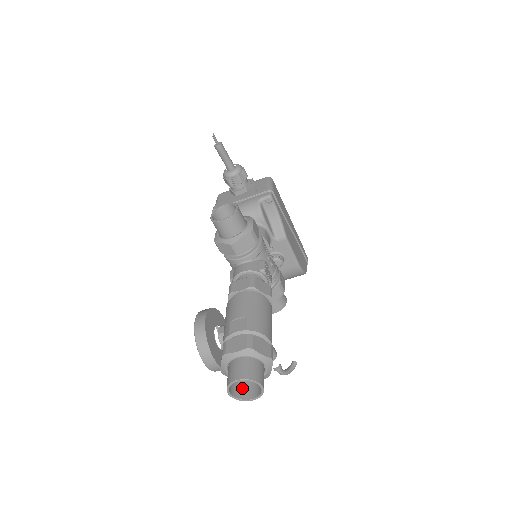
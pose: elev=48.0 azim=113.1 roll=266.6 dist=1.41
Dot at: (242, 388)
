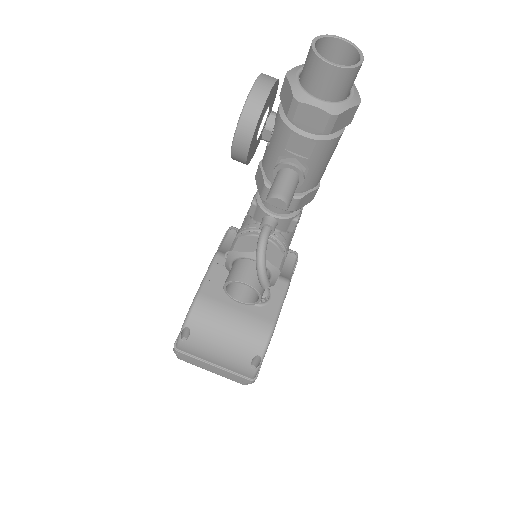
Dot at: (314, 72)
